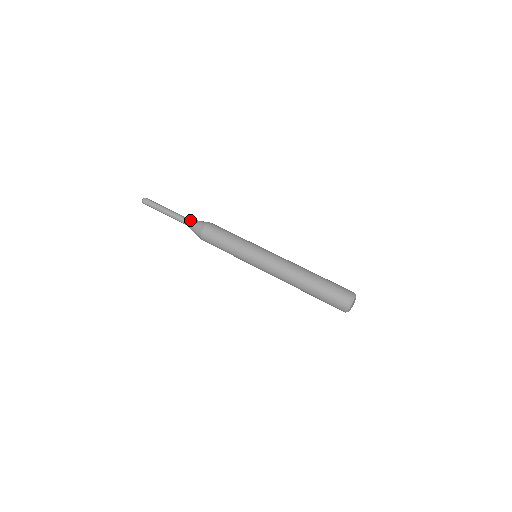
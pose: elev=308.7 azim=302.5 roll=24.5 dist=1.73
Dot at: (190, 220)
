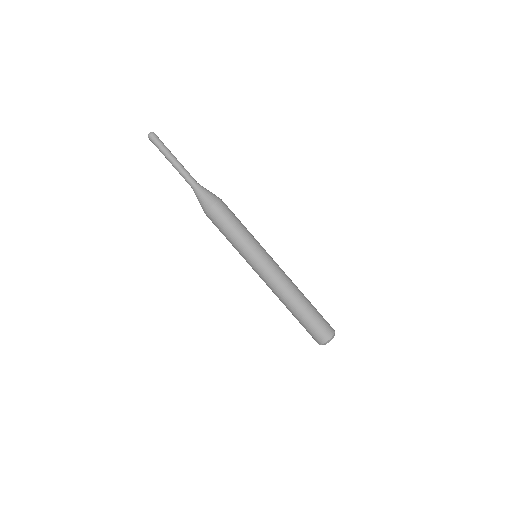
Dot at: (195, 190)
